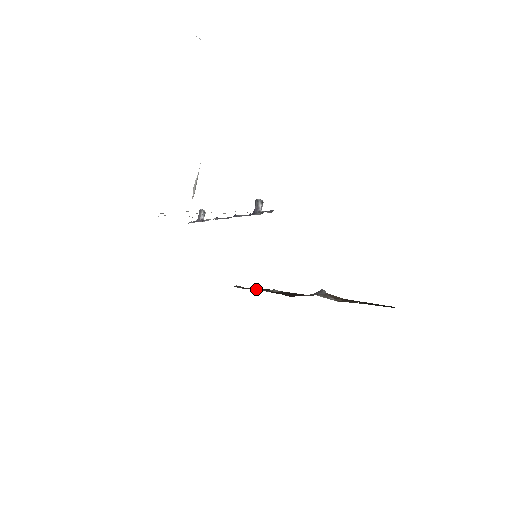
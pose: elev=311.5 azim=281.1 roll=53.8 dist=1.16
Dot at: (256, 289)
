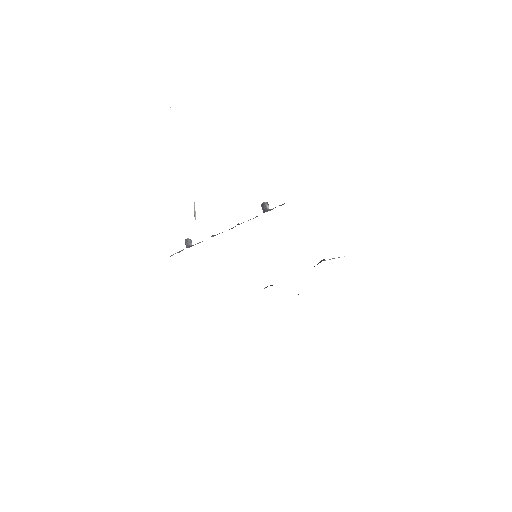
Dot at: occluded
